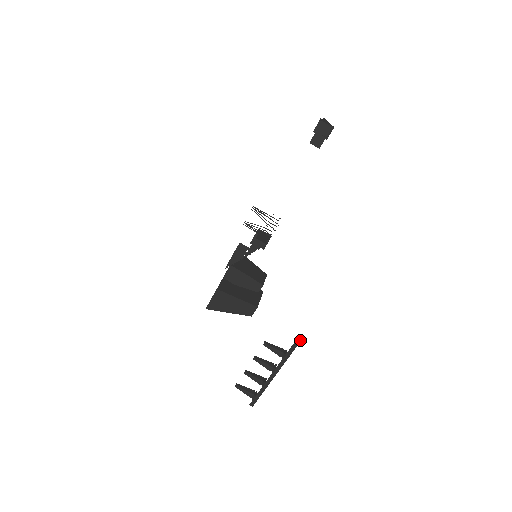
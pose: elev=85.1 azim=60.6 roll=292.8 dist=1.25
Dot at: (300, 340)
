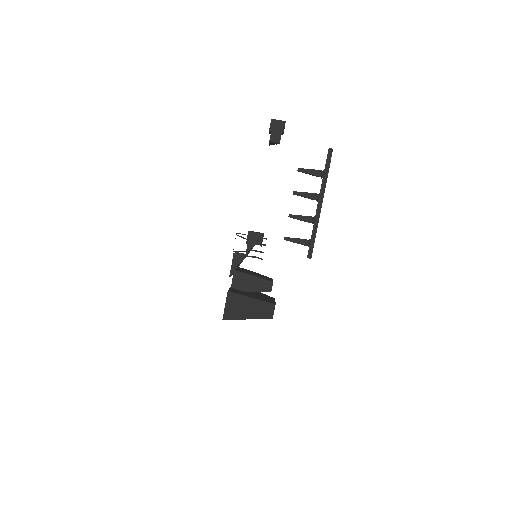
Dot at: (332, 149)
